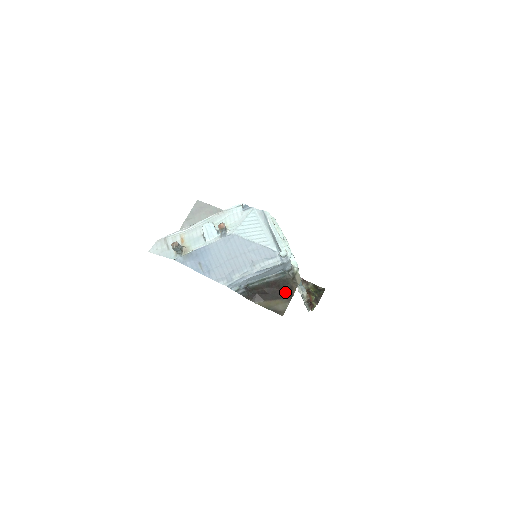
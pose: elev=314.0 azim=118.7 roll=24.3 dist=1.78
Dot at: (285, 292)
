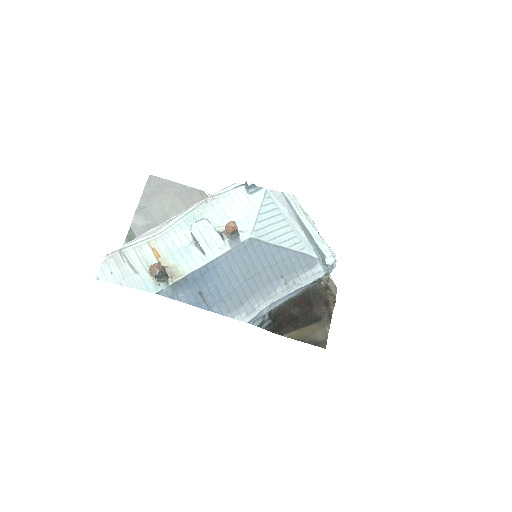
Dot at: (320, 311)
